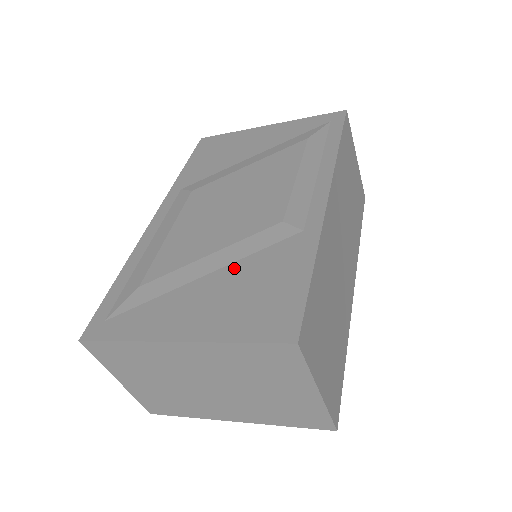
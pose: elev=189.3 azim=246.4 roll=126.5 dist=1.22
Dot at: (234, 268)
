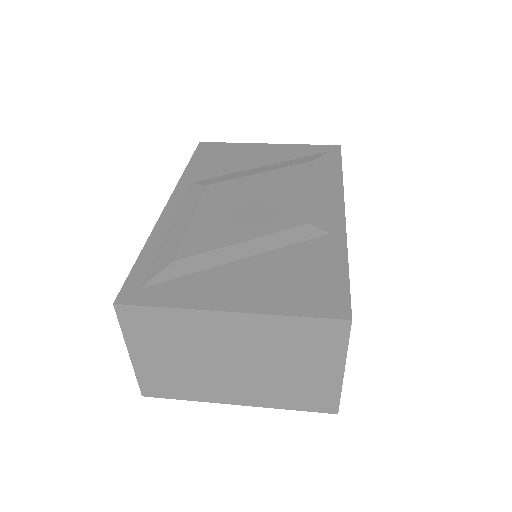
Dot at: (271, 256)
